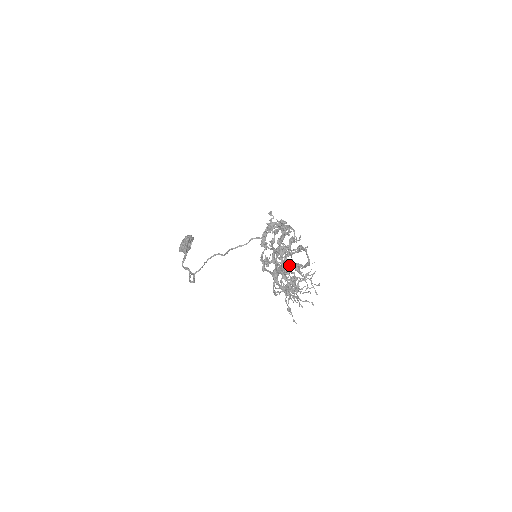
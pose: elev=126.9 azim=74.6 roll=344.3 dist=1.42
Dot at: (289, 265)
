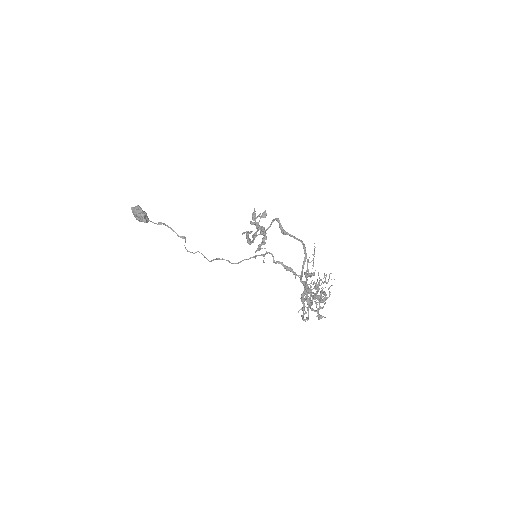
Dot at: (319, 303)
